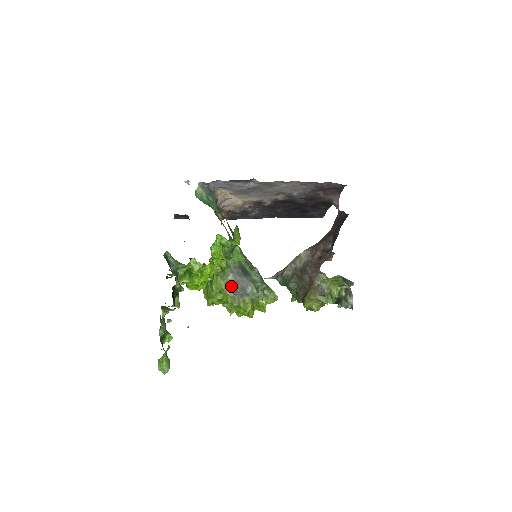
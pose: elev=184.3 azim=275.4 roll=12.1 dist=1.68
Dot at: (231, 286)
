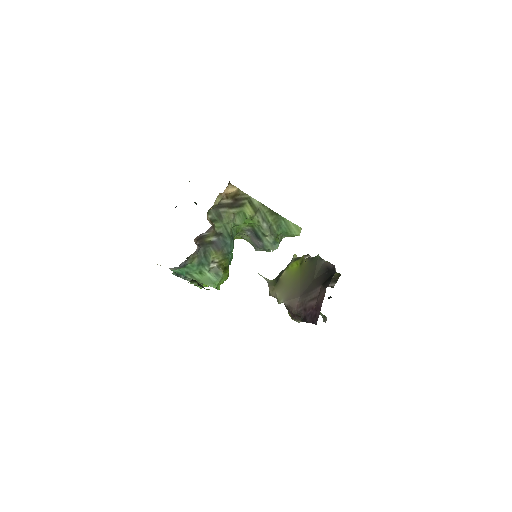
Dot at: (248, 238)
